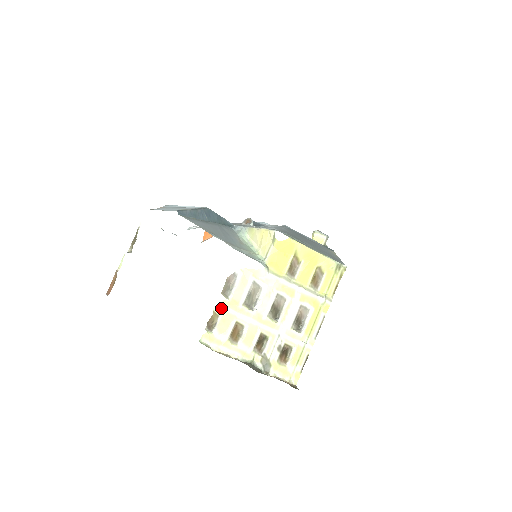
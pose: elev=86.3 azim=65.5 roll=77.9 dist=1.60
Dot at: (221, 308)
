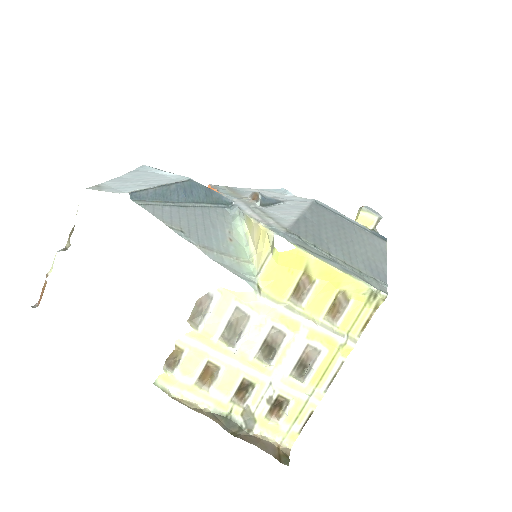
Dot at: (187, 341)
